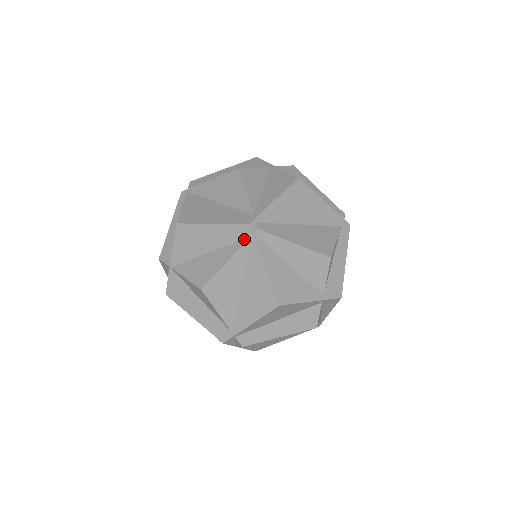
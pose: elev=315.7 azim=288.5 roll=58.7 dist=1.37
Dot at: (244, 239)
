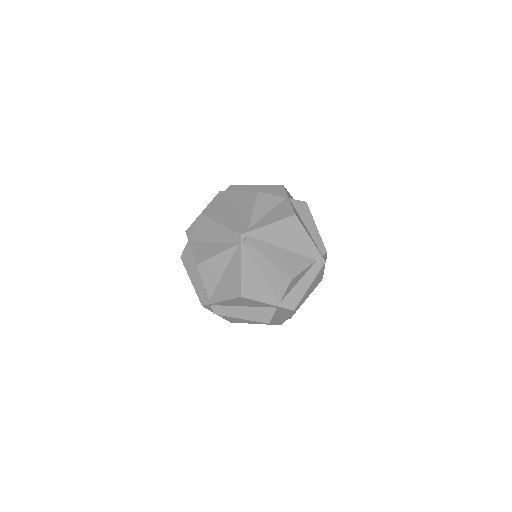
Dot at: (235, 243)
